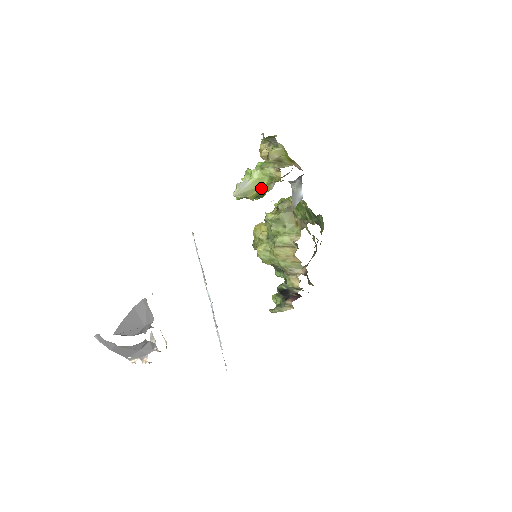
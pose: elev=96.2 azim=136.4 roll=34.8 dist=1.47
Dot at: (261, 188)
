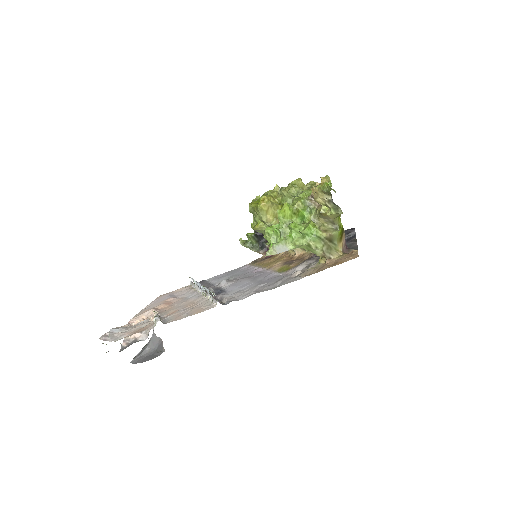
Dot at: occluded
